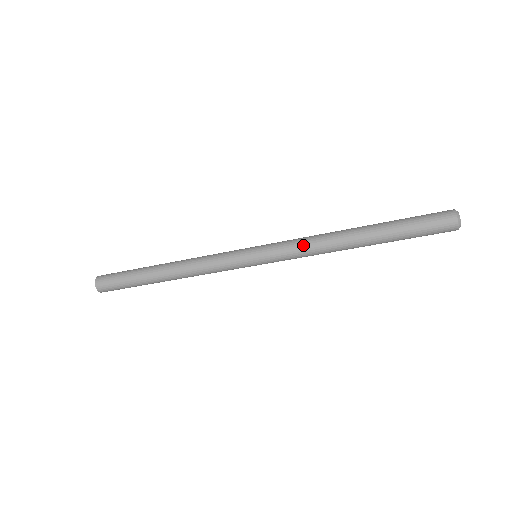
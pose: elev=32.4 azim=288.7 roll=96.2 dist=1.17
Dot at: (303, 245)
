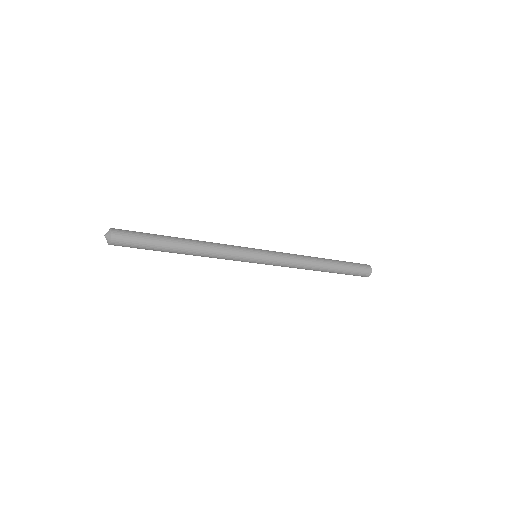
Dot at: (293, 260)
